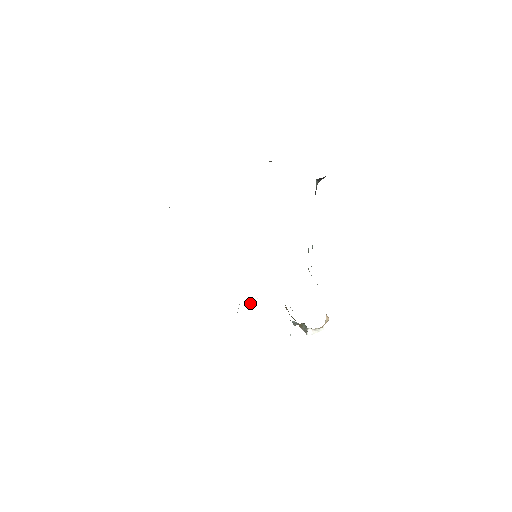
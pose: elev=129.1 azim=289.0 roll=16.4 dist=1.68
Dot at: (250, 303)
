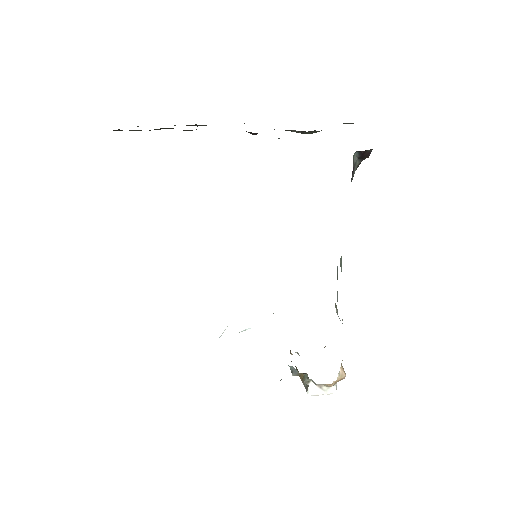
Dot at: (241, 331)
